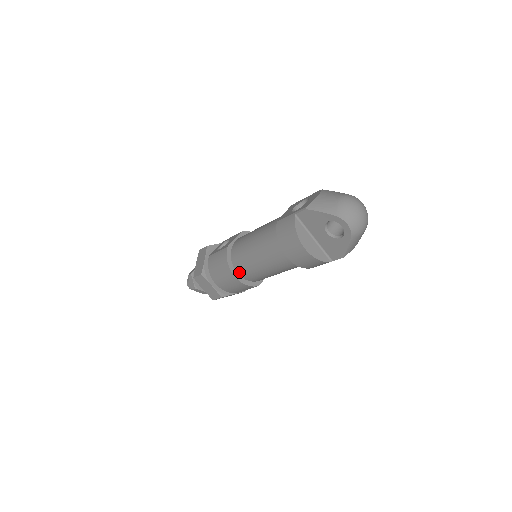
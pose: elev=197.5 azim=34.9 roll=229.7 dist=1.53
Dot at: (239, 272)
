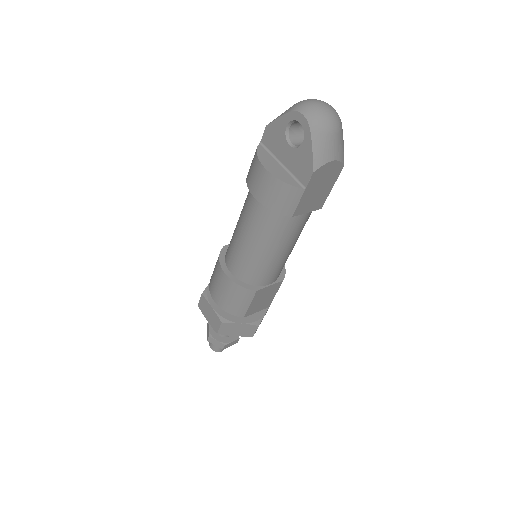
Dot at: (230, 268)
